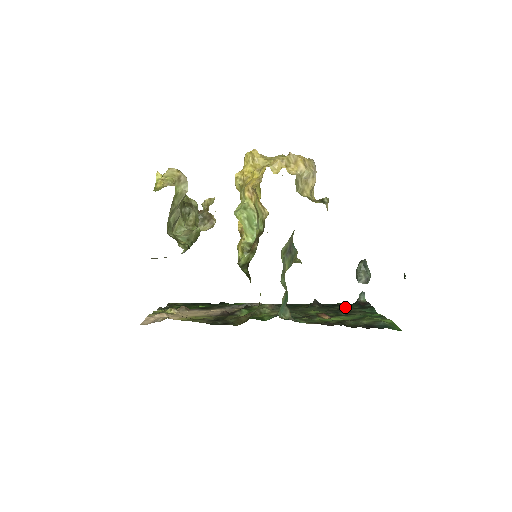
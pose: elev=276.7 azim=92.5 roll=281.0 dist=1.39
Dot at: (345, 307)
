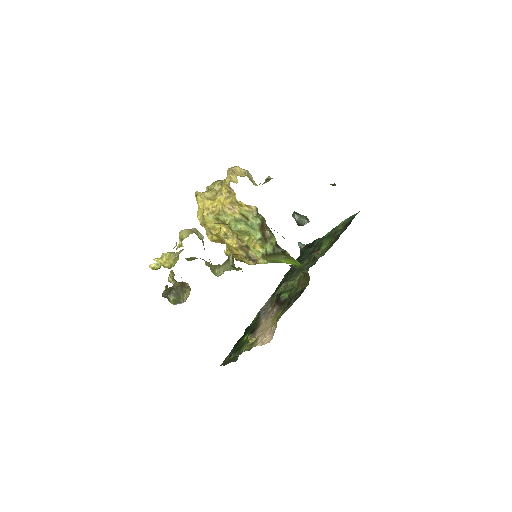
Dot at: (309, 250)
